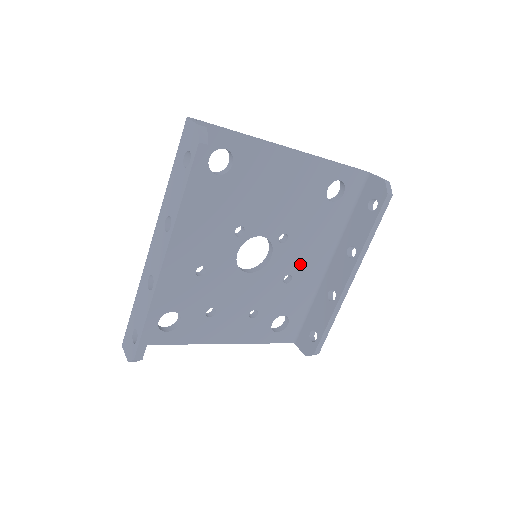
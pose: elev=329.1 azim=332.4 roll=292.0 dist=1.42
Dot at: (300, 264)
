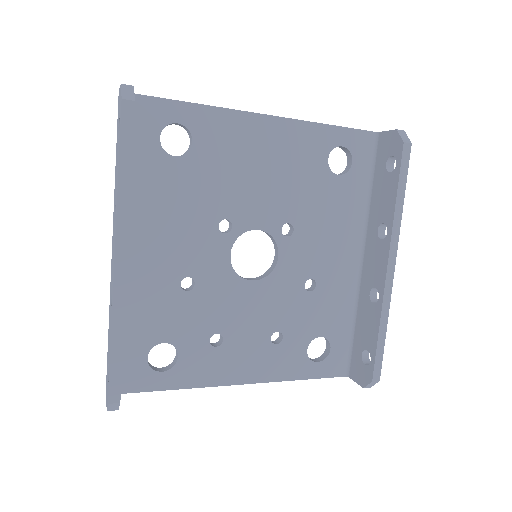
Dot at: (322, 263)
